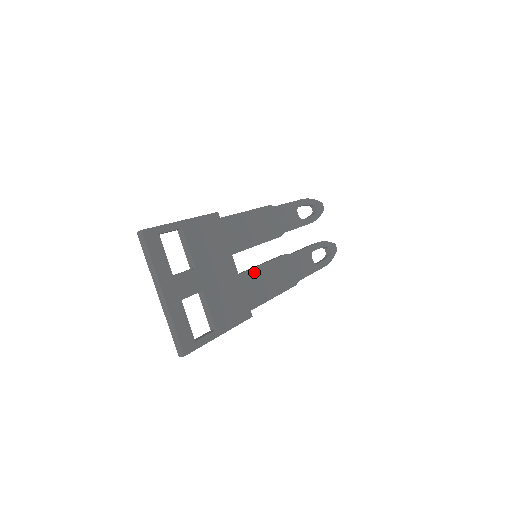
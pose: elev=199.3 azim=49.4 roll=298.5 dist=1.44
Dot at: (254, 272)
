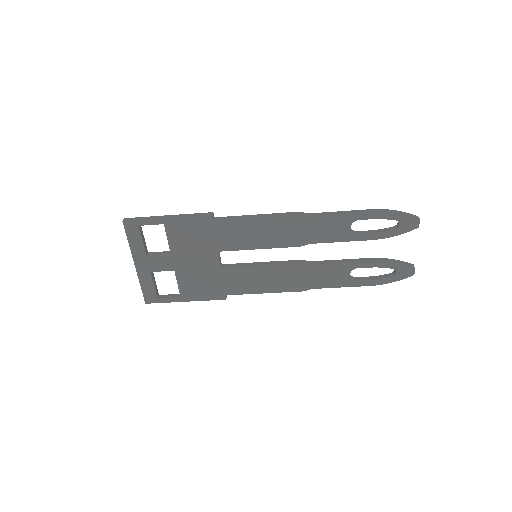
Dot at: (243, 269)
